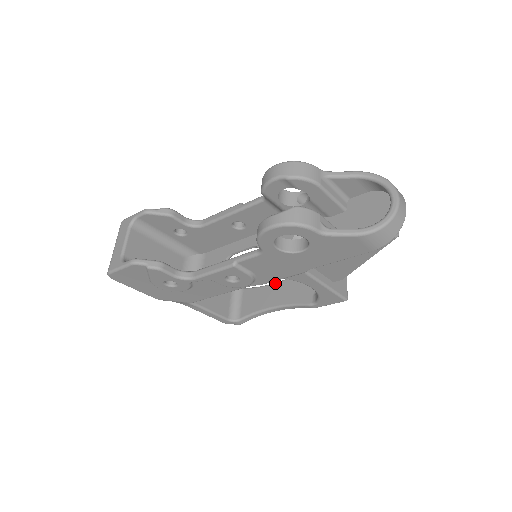
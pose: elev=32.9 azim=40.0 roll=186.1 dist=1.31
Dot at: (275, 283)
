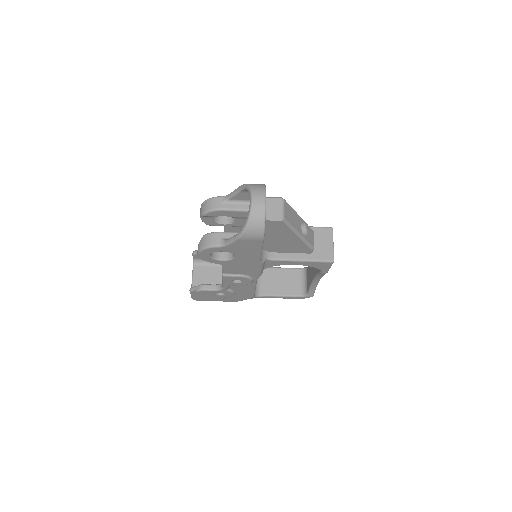
Dot at: occluded
